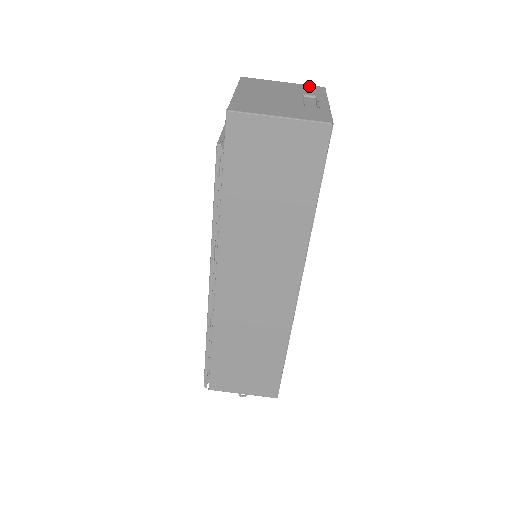
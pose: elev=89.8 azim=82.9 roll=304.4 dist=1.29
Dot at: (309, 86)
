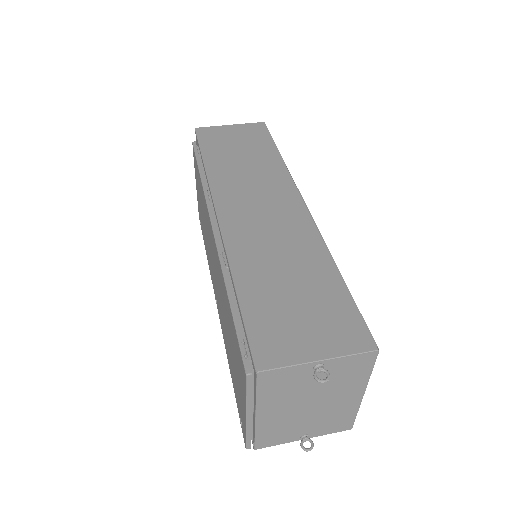
Dot at: occluded
